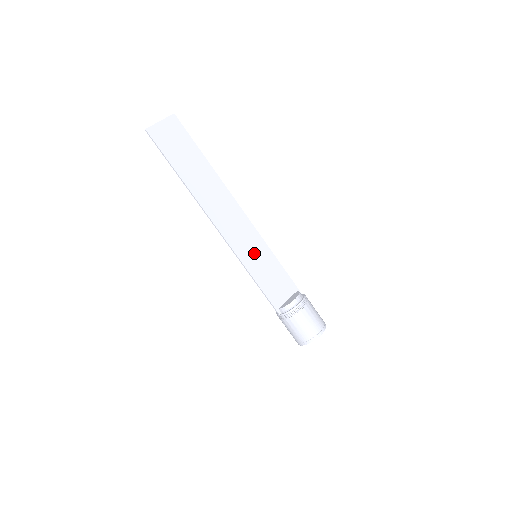
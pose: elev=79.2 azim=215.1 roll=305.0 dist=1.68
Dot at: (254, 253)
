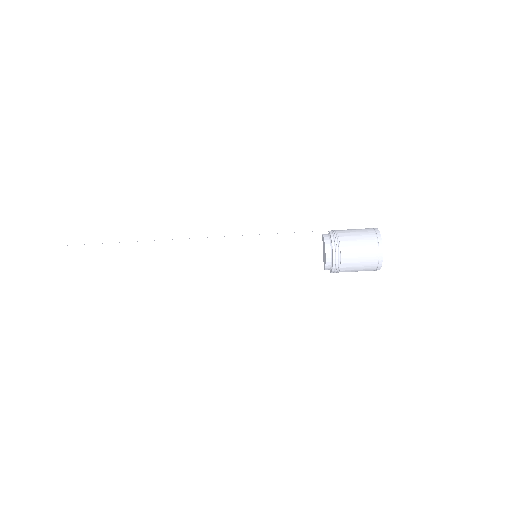
Dot at: (252, 257)
